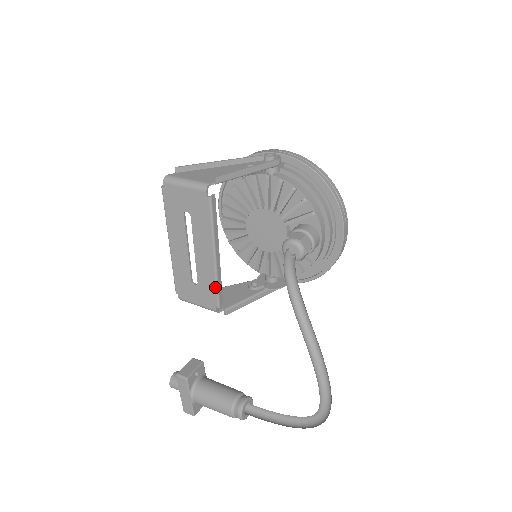
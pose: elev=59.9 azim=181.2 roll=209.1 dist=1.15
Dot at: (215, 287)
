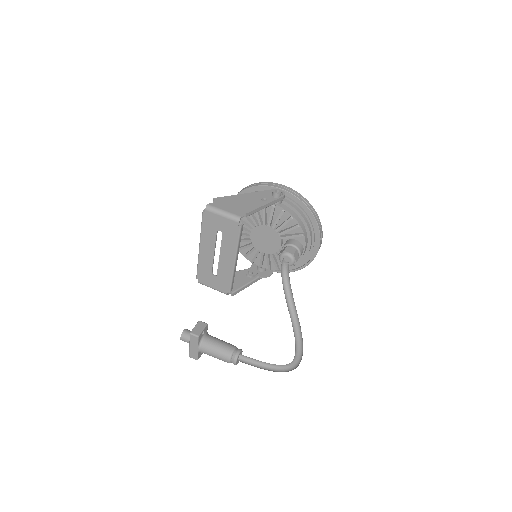
Dot at: (230, 280)
